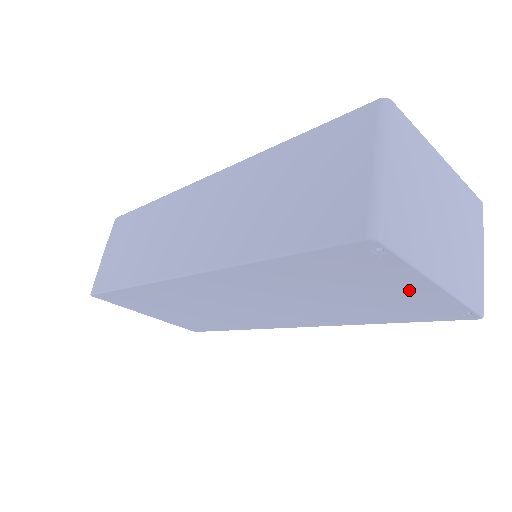
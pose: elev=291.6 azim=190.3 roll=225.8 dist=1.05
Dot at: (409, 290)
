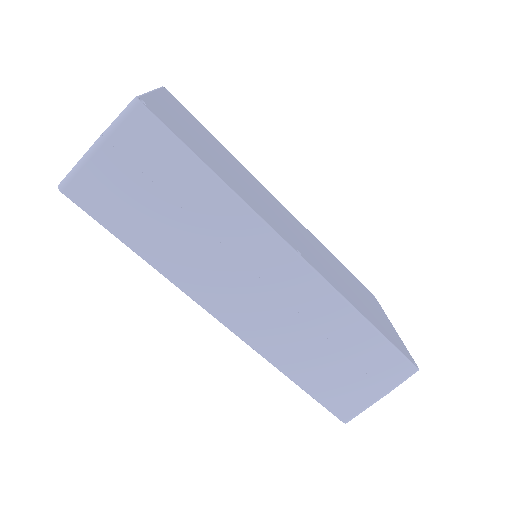
Dot at: occluded
